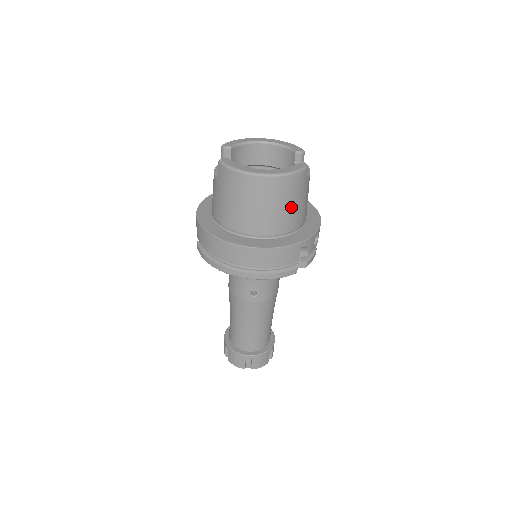
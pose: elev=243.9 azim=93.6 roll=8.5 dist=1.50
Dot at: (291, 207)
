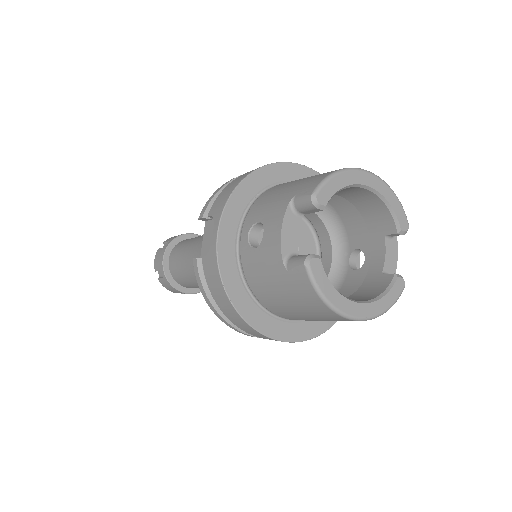
Dot at: occluded
